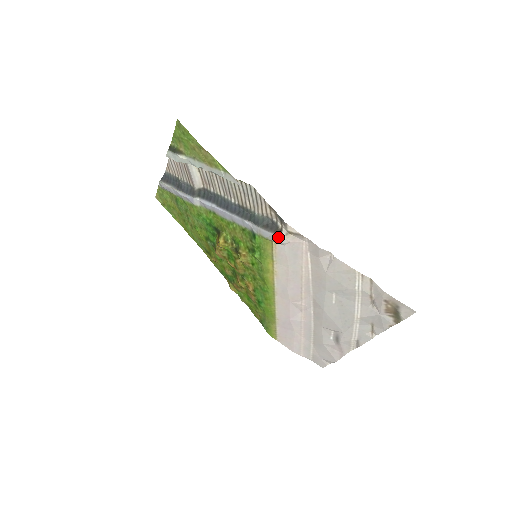
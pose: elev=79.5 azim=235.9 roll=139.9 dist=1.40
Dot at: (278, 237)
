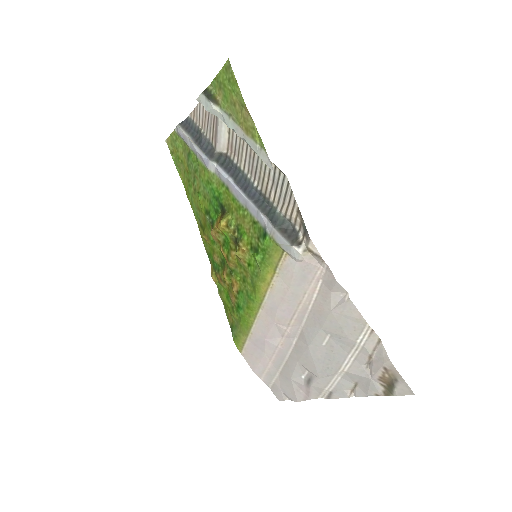
Dot at: (293, 250)
